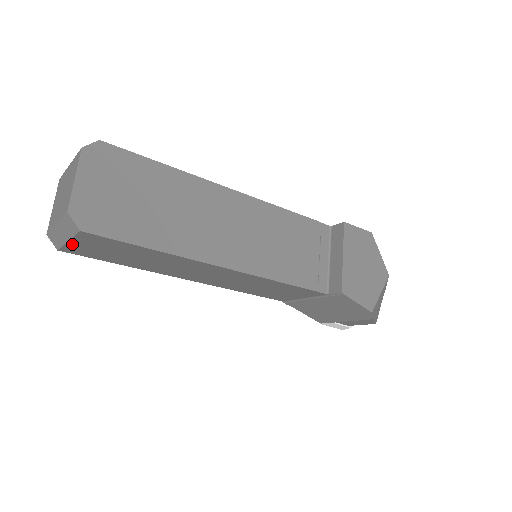
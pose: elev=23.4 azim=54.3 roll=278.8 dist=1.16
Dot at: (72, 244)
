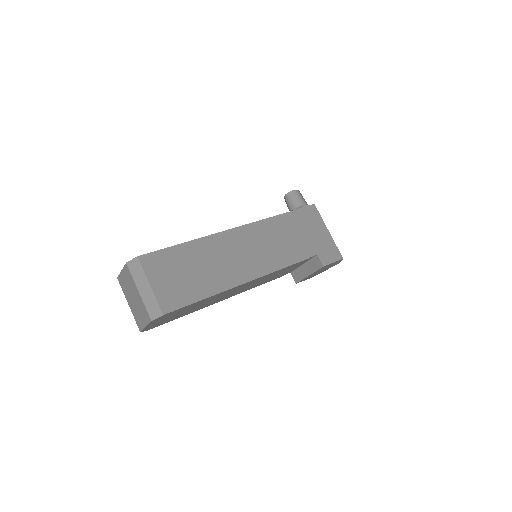
Dot at: occluded
